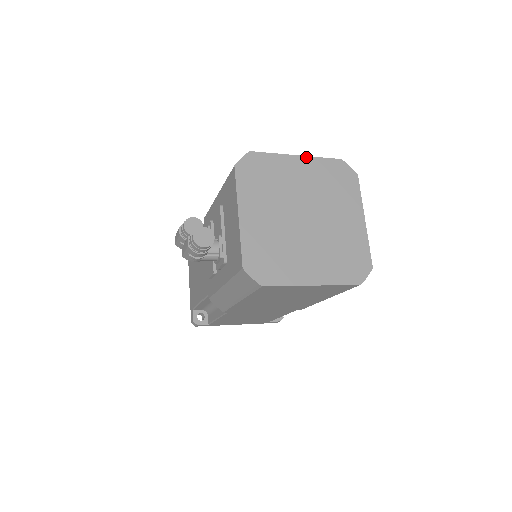
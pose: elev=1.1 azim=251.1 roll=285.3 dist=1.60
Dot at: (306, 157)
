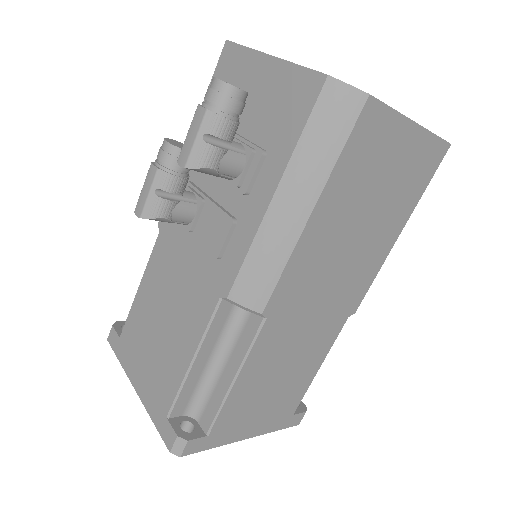
Dot at: occluded
